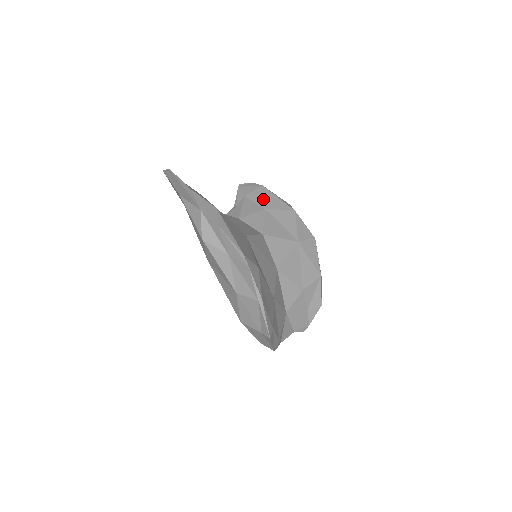
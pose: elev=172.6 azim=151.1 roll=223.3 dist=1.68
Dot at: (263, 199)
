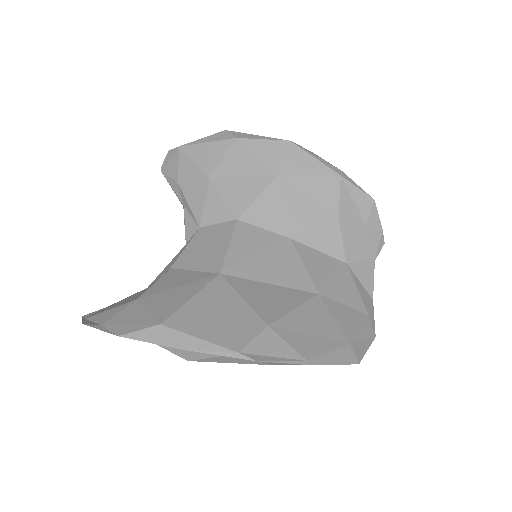
Dot at: (195, 167)
